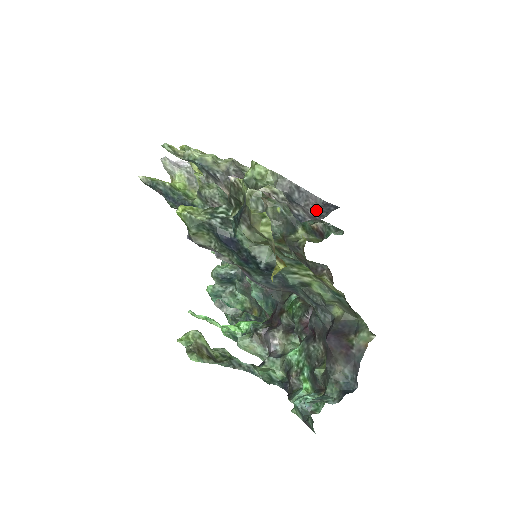
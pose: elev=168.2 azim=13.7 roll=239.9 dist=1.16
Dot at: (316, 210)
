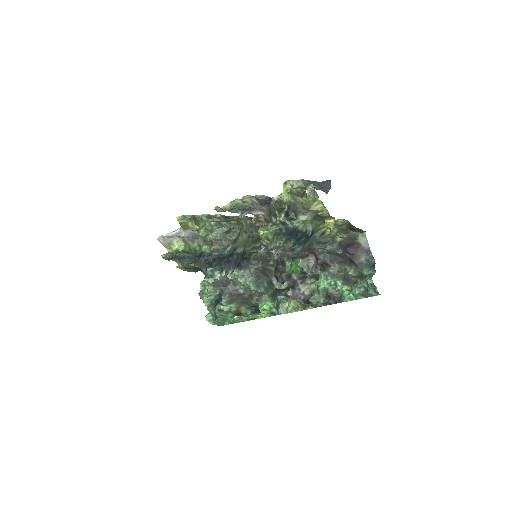
Dot at: (321, 188)
